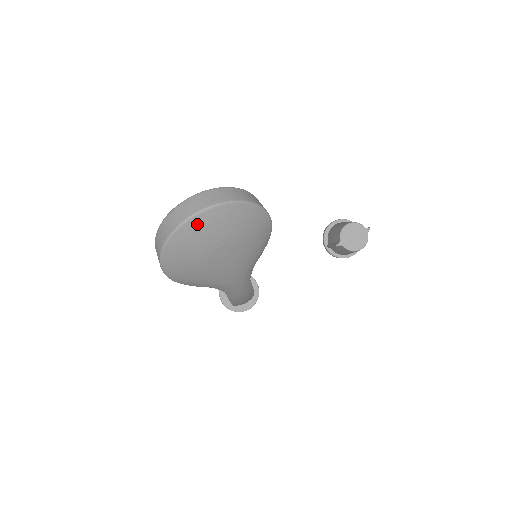
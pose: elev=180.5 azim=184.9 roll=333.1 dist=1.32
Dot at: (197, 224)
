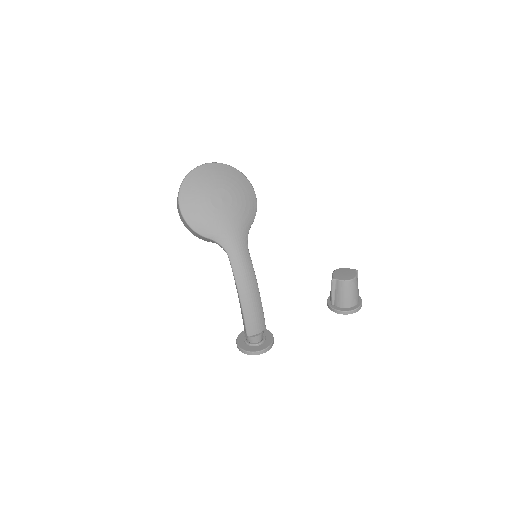
Dot at: (202, 170)
